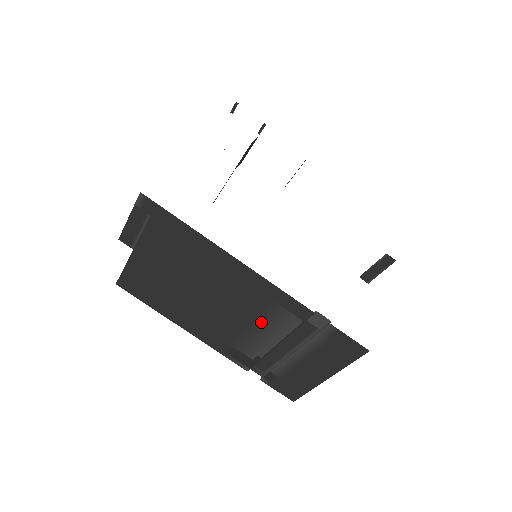
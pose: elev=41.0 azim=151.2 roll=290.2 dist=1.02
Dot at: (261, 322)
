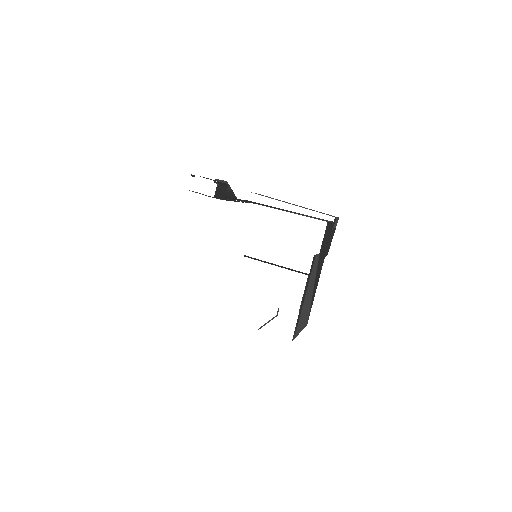
Dot at: occluded
